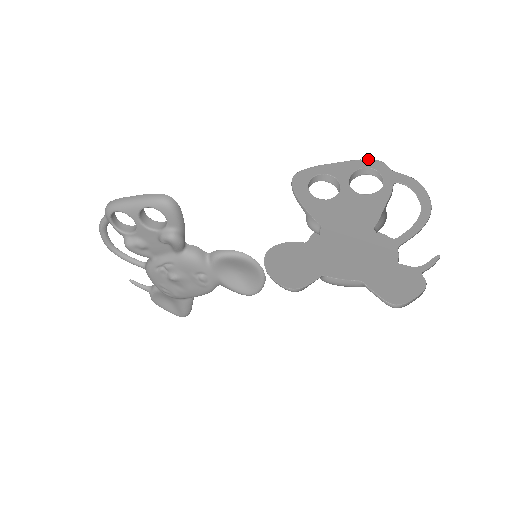
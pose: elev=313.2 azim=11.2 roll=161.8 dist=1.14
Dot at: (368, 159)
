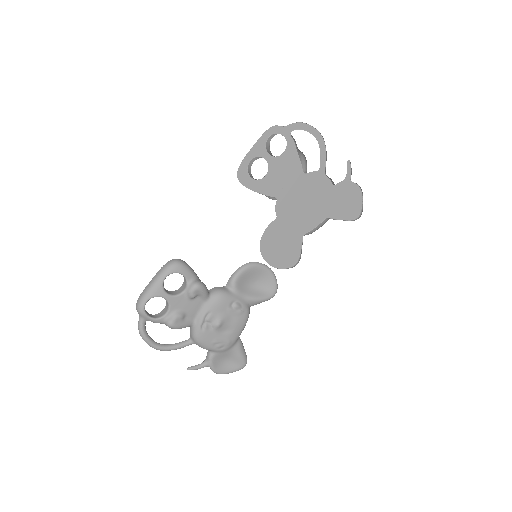
Dot at: (267, 130)
